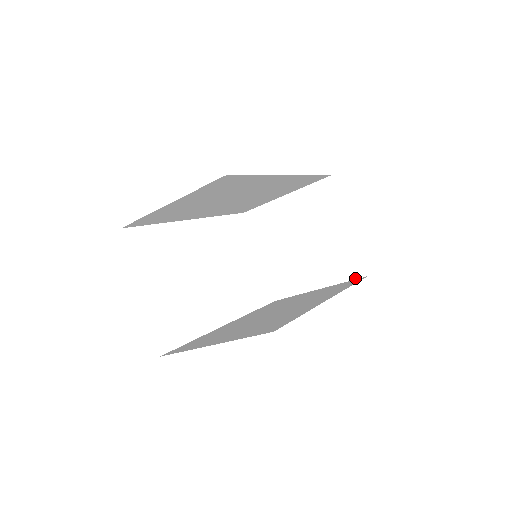
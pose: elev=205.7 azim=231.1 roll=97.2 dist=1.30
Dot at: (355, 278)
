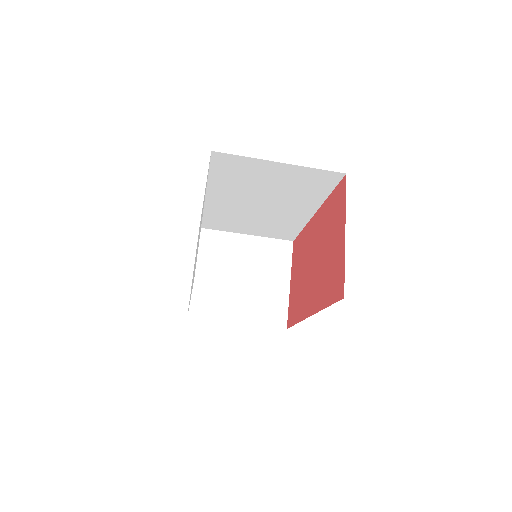
Dot at: (276, 326)
